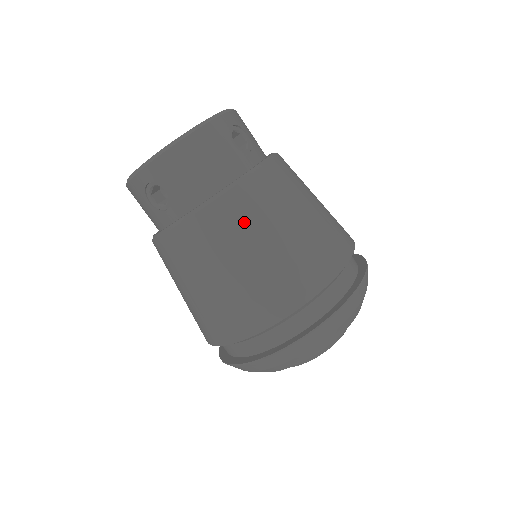
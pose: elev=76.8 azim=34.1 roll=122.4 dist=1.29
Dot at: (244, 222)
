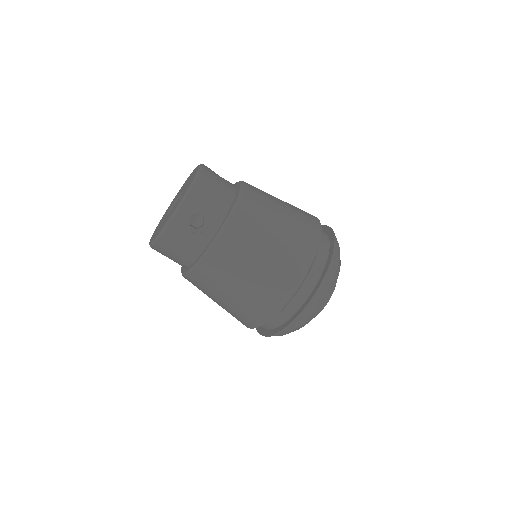
Dot at: (212, 283)
